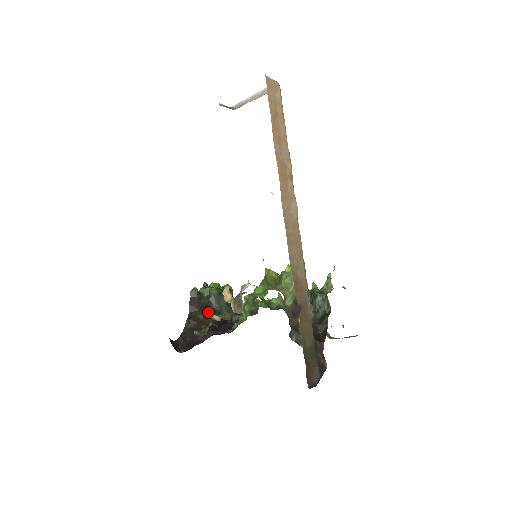
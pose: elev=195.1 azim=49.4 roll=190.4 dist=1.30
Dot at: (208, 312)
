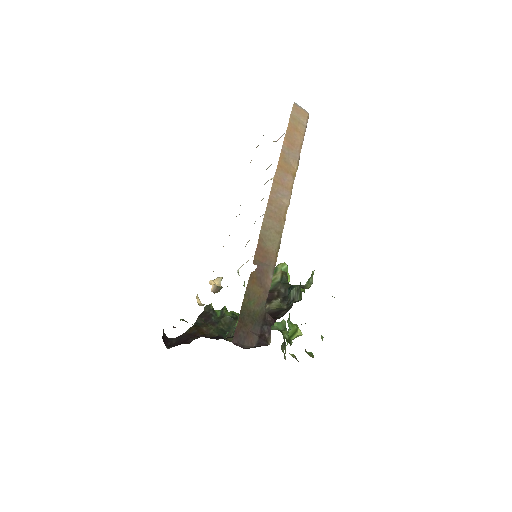
Dot at: (214, 329)
